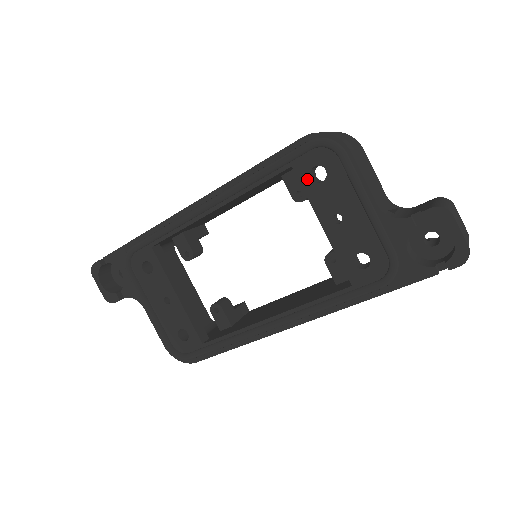
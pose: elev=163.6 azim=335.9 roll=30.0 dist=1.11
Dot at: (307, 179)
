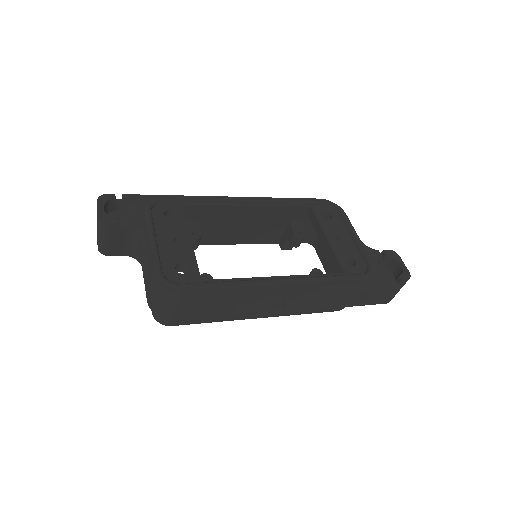
Dot at: (320, 215)
